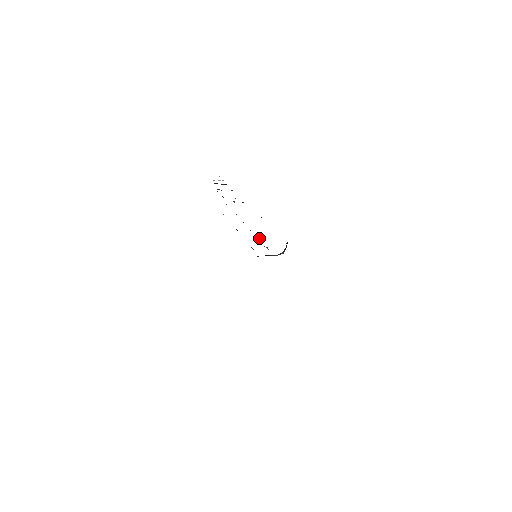
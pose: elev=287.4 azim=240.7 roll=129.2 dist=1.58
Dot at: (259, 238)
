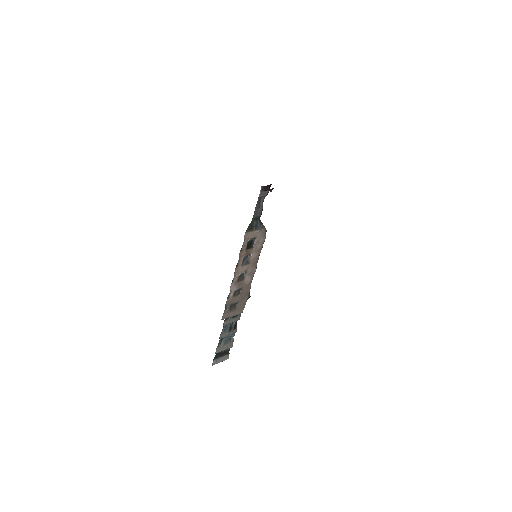
Dot at: (248, 255)
